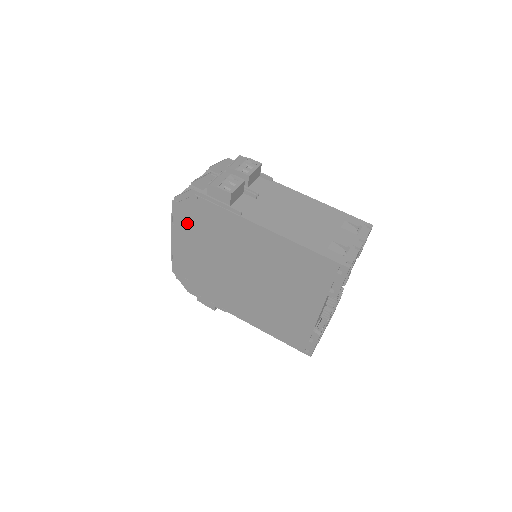
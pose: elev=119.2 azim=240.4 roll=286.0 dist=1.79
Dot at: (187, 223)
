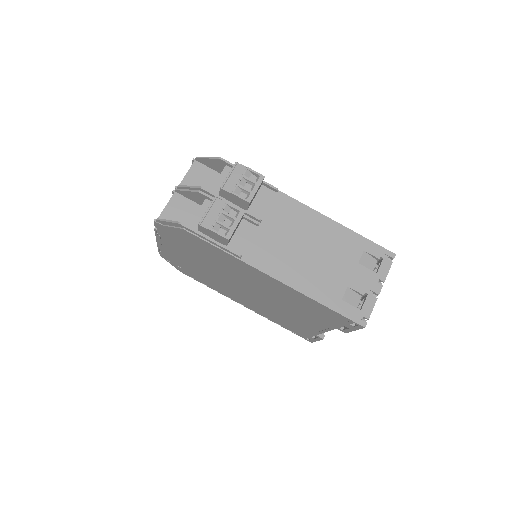
Dot at: (175, 240)
